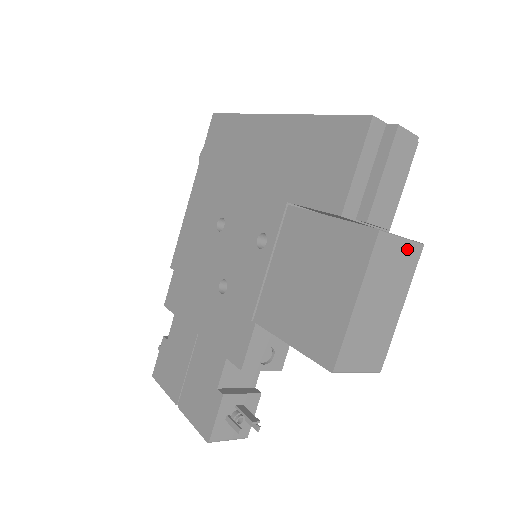
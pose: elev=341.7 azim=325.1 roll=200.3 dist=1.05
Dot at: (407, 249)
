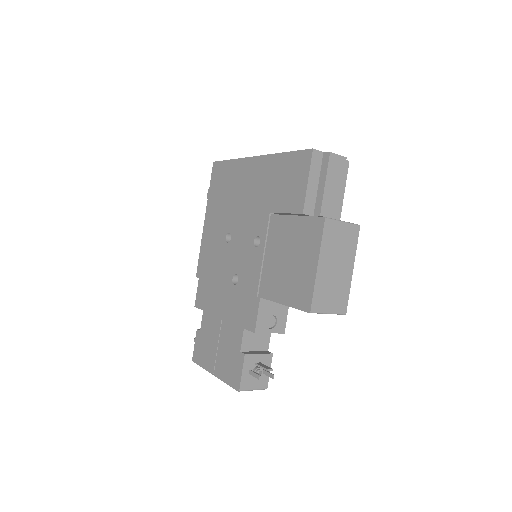
Dot at: (348, 229)
